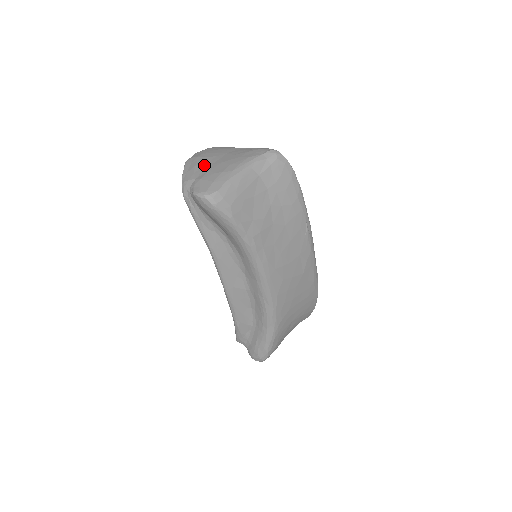
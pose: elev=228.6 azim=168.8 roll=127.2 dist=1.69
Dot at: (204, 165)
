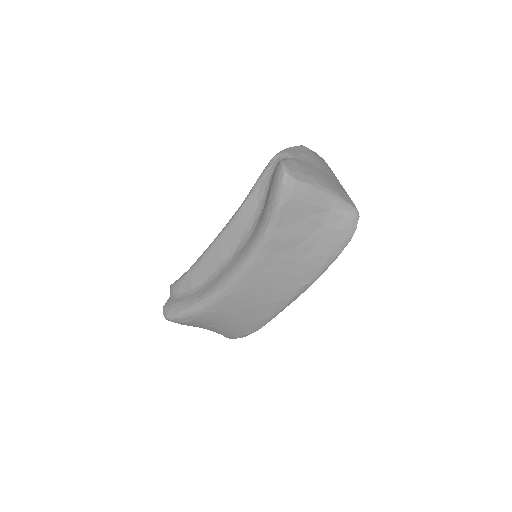
Dot at: (310, 160)
